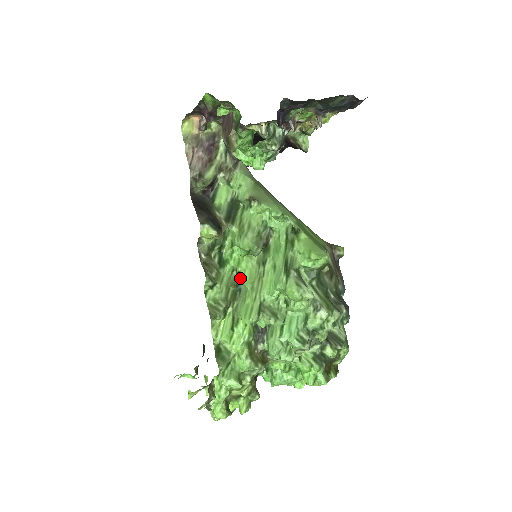
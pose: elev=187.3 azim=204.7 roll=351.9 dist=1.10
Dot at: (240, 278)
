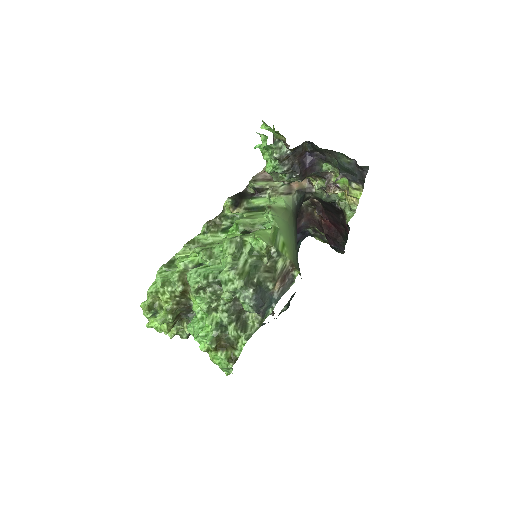
Dot at: (222, 239)
